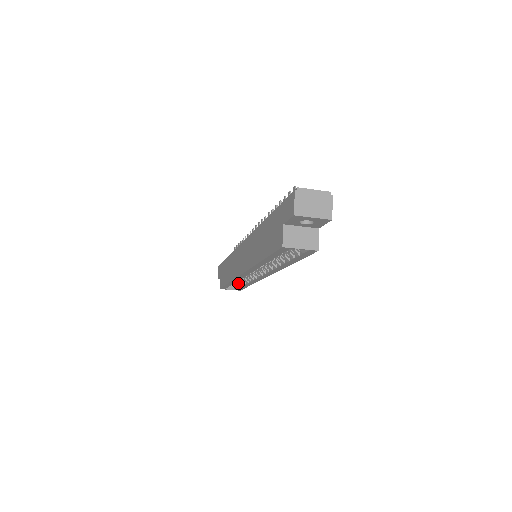
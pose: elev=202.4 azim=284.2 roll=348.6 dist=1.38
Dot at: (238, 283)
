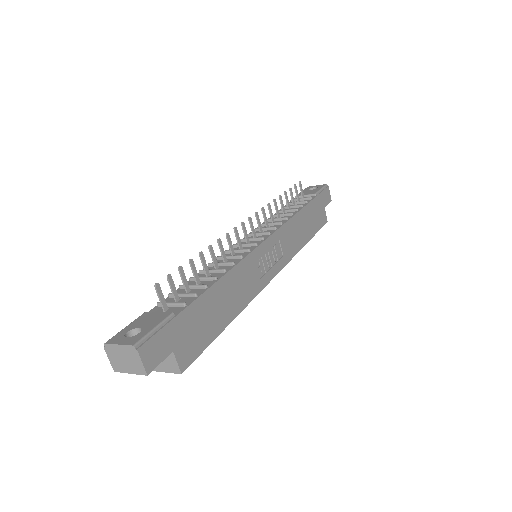
Dot at: occluded
